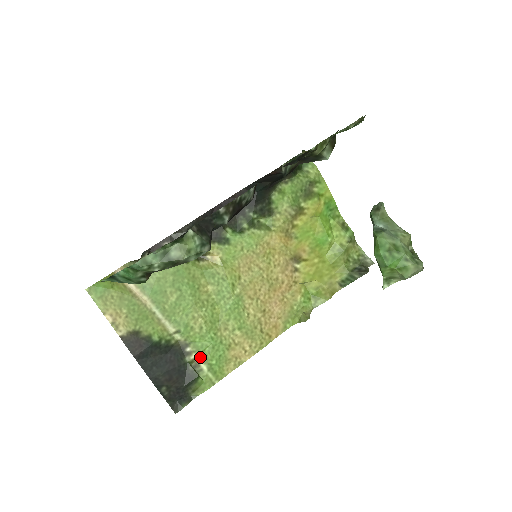
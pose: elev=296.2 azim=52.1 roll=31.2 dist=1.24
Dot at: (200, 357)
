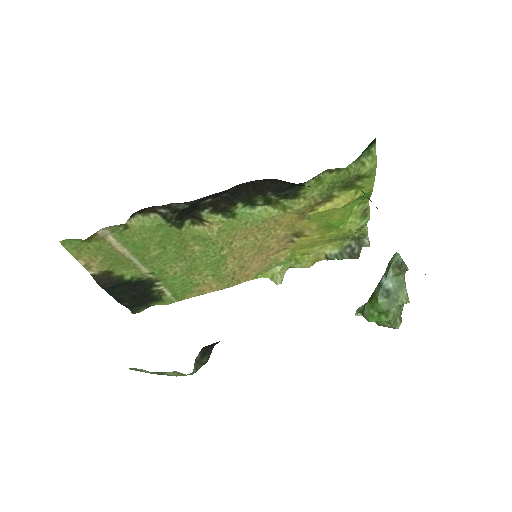
Dot at: (167, 288)
